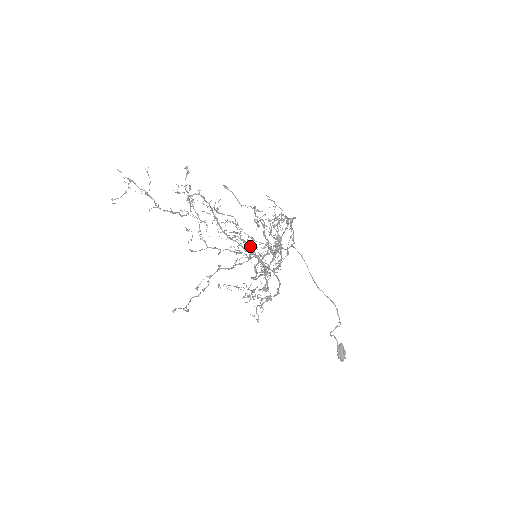
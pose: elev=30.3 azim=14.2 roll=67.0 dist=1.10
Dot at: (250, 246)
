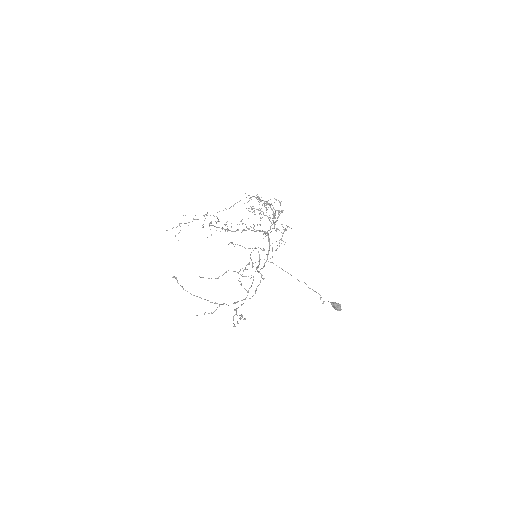
Dot at: (258, 210)
